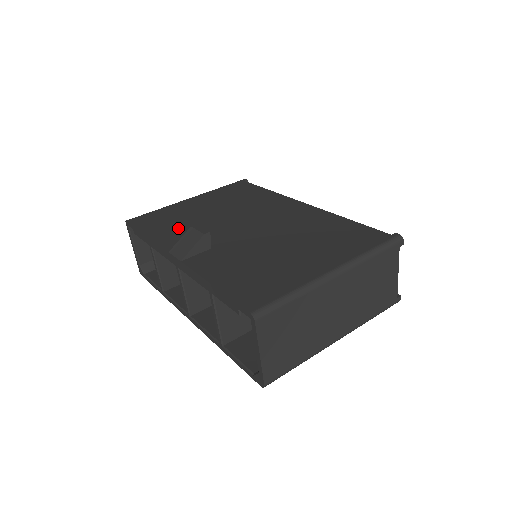
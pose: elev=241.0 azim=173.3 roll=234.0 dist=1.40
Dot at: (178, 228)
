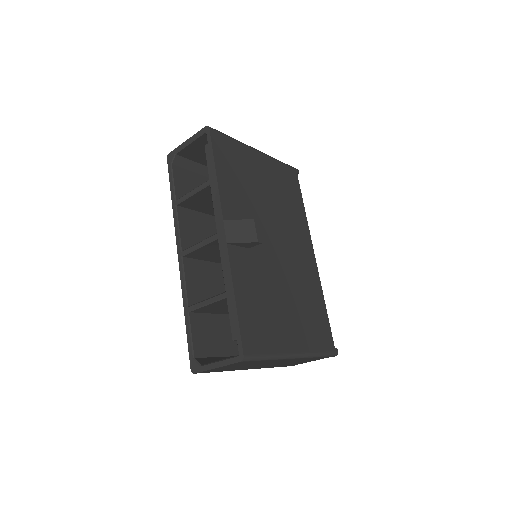
Dot at: (239, 191)
